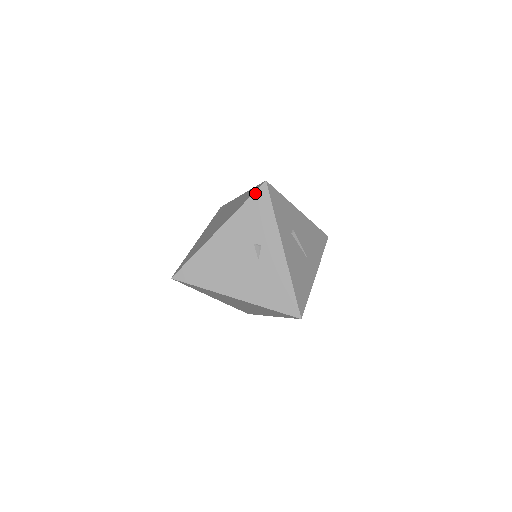
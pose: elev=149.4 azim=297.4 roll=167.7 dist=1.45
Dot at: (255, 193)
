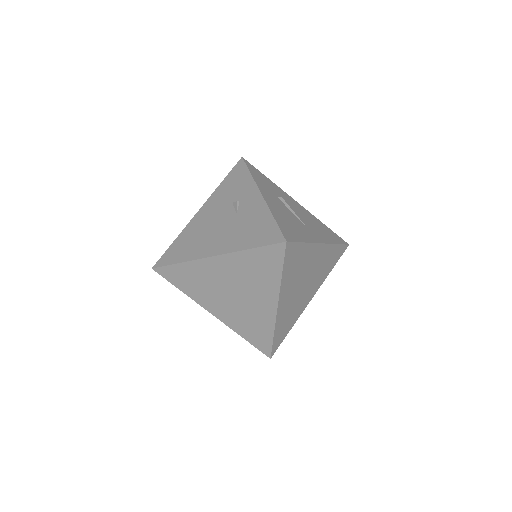
Dot at: (233, 169)
